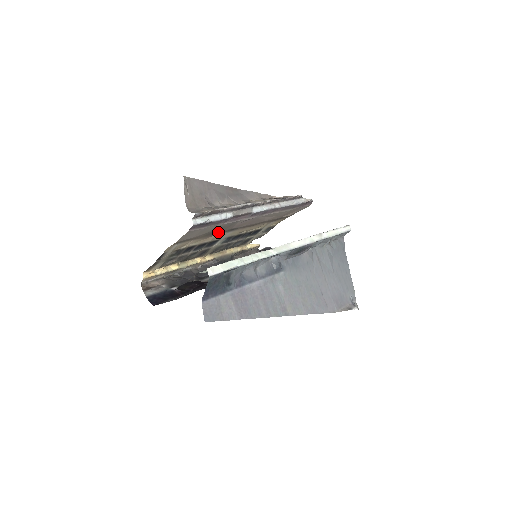
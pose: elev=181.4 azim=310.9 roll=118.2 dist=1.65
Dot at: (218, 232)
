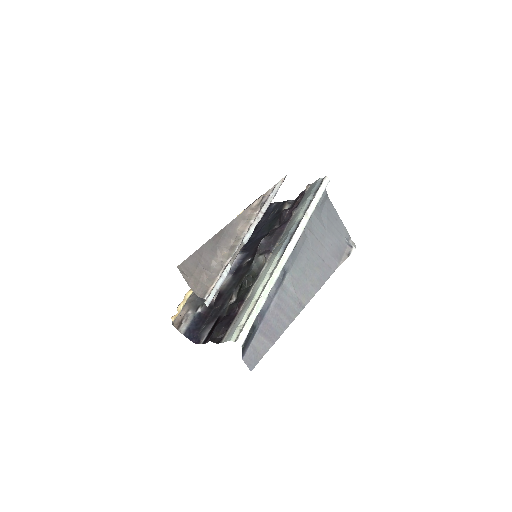
Dot at: occluded
